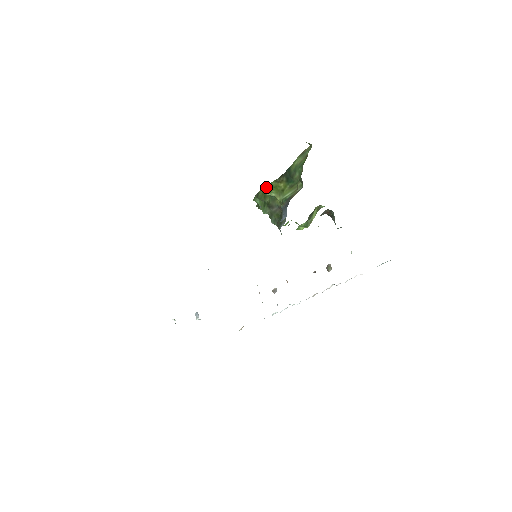
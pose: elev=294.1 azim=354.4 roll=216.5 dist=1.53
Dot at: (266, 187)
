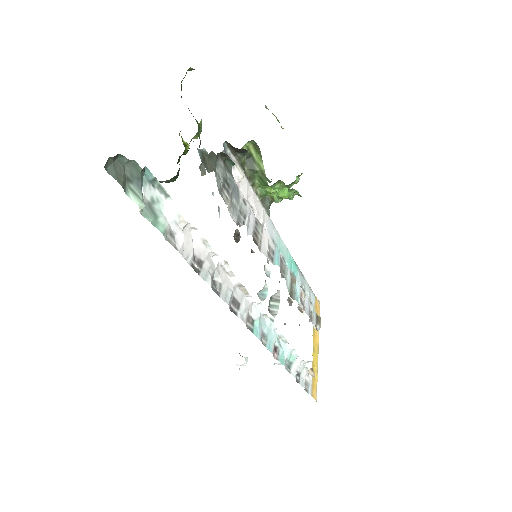
Dot at: occluded
